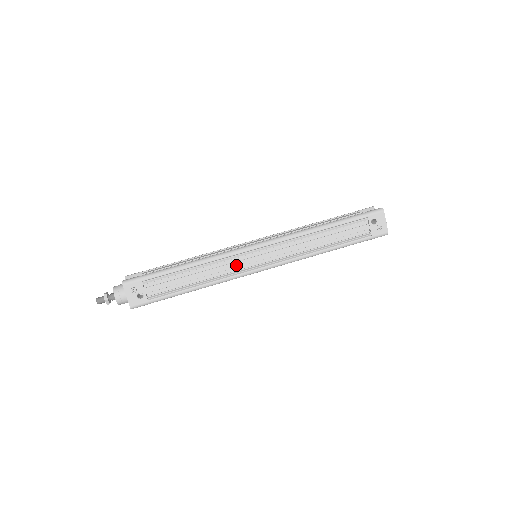
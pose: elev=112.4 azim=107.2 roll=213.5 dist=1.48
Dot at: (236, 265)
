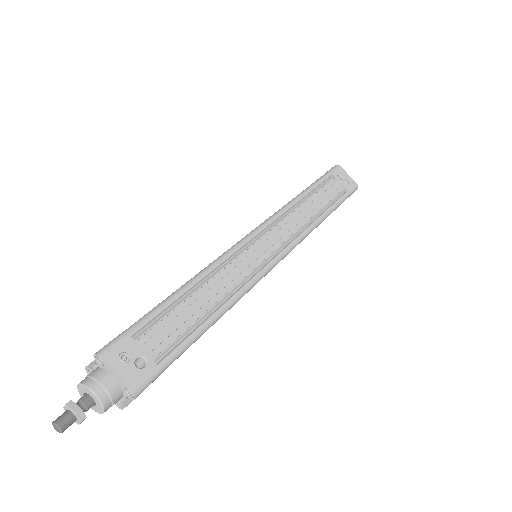
Dot at: (247, 263)
